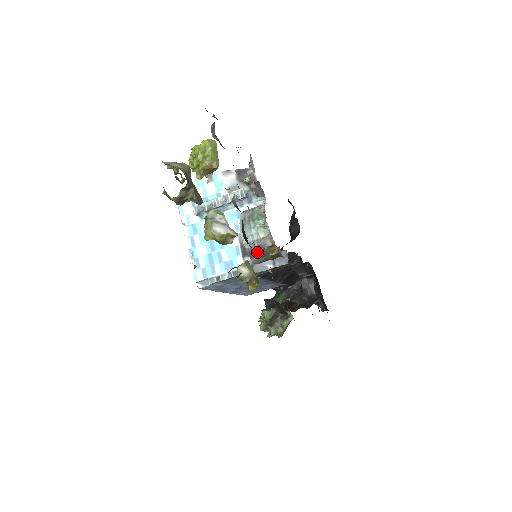
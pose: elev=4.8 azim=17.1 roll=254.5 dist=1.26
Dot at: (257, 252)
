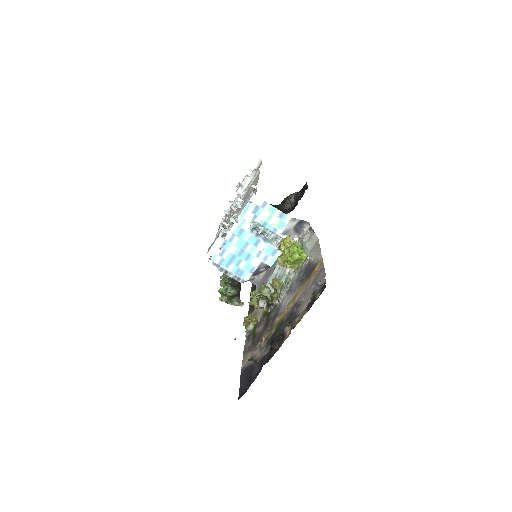
Dot at: occluded
